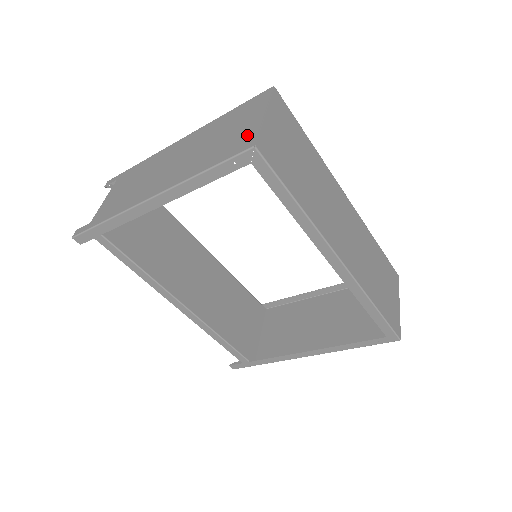
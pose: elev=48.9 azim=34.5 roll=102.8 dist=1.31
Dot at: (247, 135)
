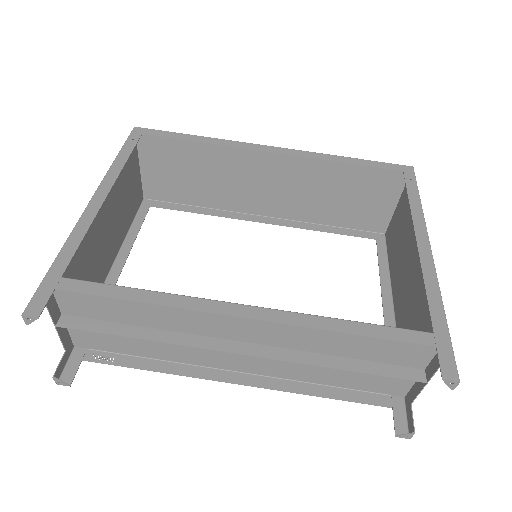
Dot at: (132, 153)
